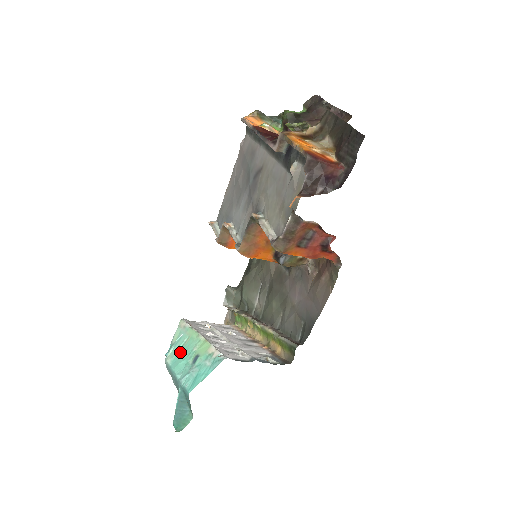
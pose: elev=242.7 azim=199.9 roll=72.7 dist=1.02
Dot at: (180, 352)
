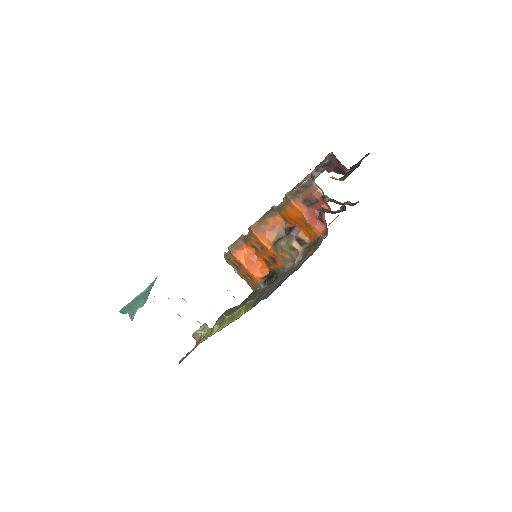
Dot at: occluded
